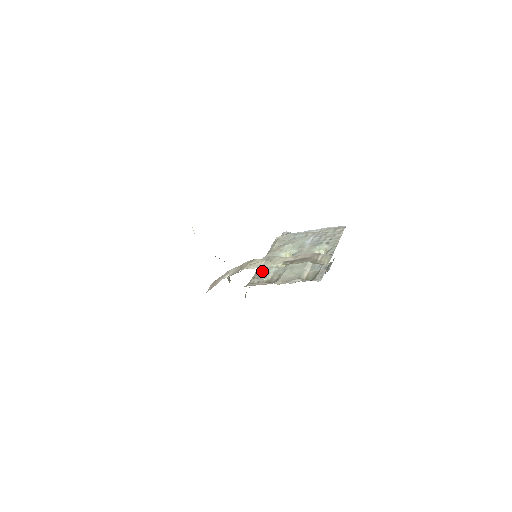
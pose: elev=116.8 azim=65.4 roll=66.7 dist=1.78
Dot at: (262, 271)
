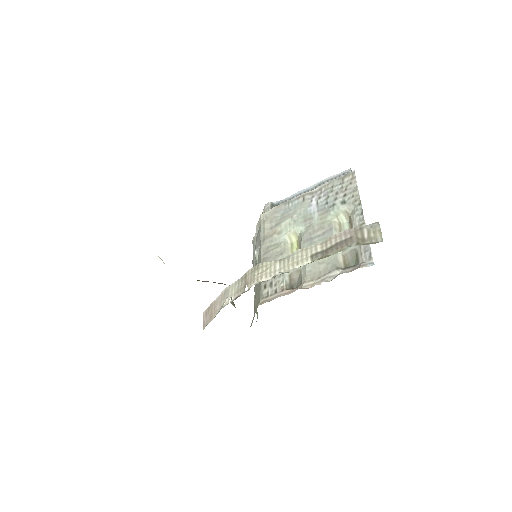
Dot at: occluded
